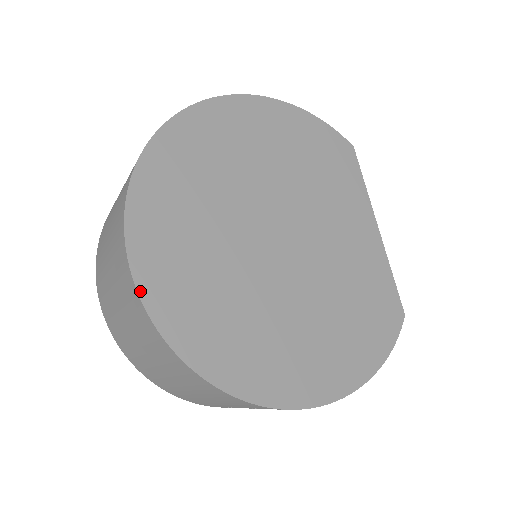
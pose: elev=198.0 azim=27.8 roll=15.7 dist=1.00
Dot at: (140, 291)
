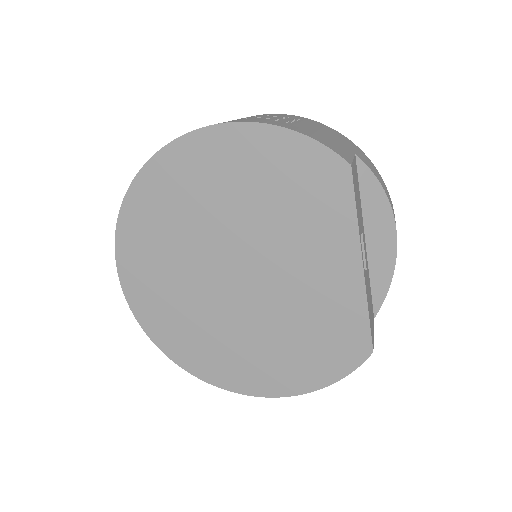
Dot at: (130, 306)
